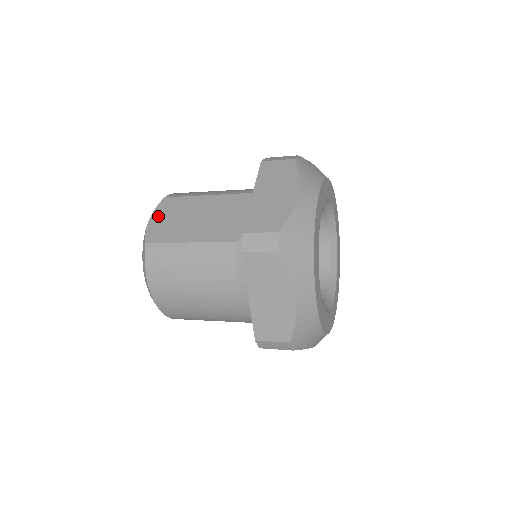
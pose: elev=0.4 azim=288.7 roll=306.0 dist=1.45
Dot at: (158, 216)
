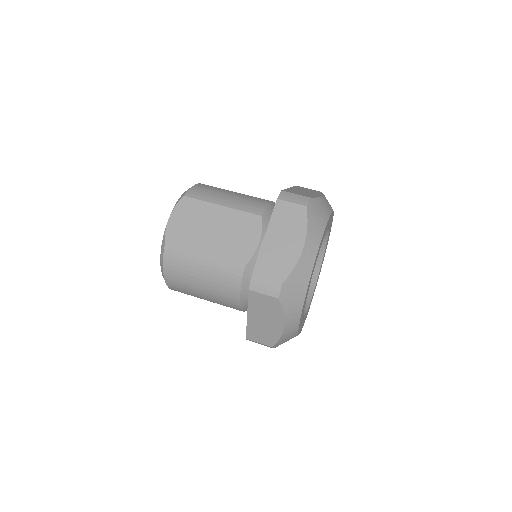
Dot at: (177, 217)
